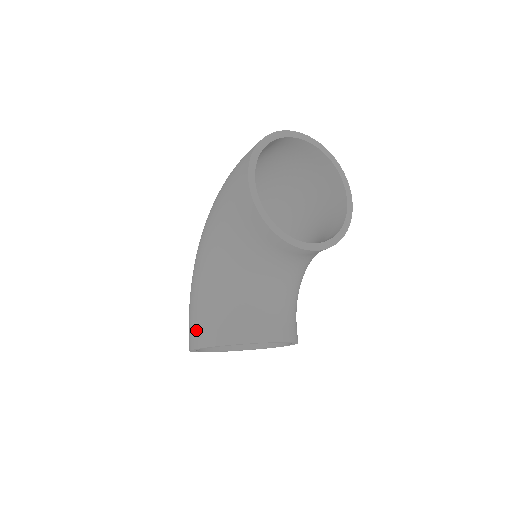
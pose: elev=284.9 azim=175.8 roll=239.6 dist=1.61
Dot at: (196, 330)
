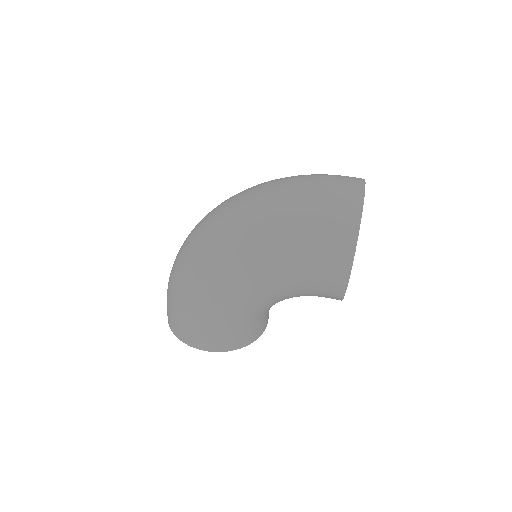
Dot at: (210, 340)
